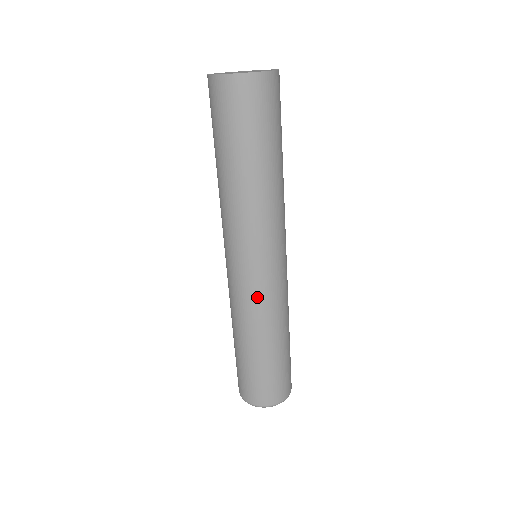
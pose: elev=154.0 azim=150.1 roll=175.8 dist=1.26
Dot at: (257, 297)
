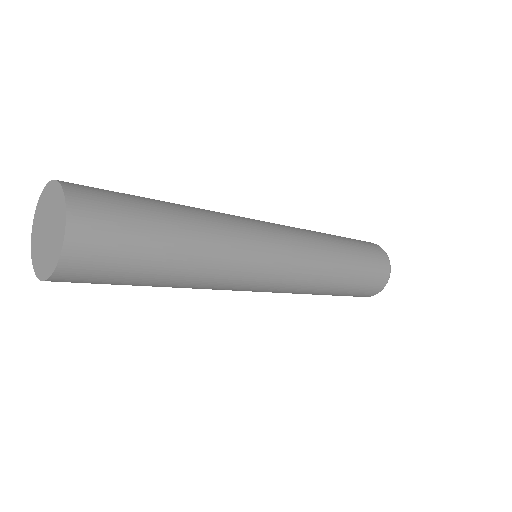
Dot at: (303, 271)
